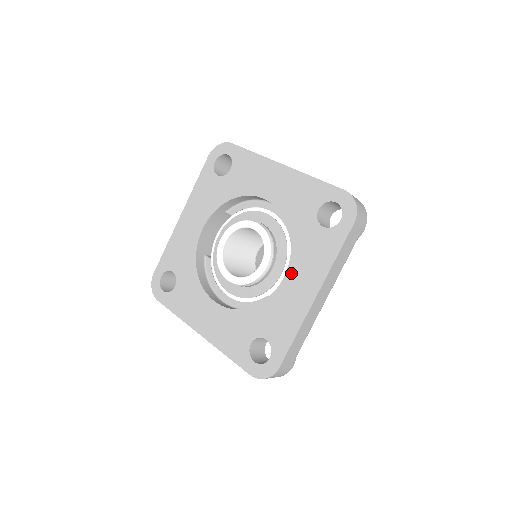
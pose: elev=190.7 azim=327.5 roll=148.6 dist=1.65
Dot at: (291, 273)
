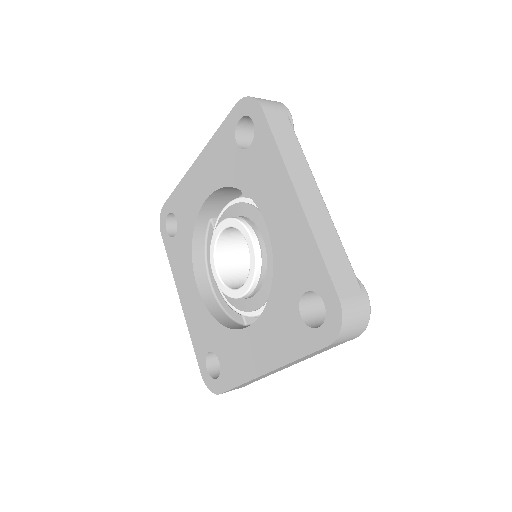
Dot at: (256, 329)
